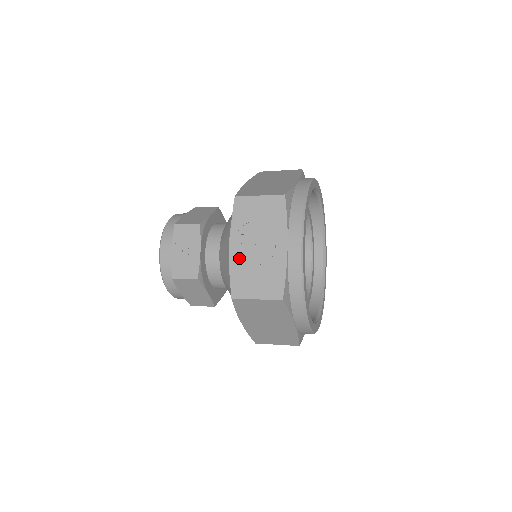
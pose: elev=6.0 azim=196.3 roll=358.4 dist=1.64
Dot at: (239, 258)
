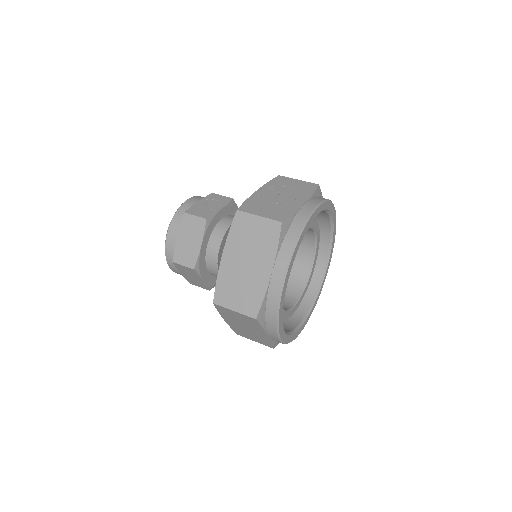
Dot at: (260, 196)
